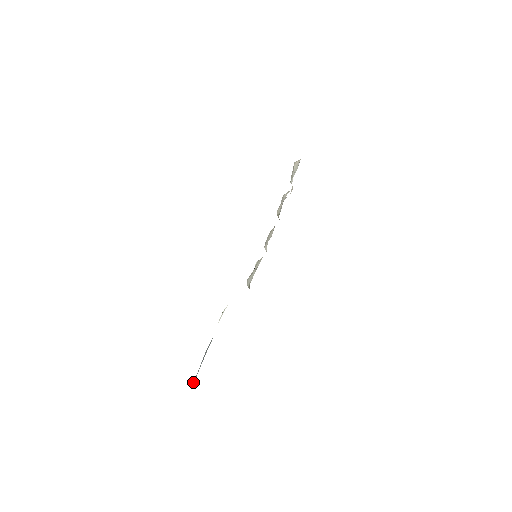
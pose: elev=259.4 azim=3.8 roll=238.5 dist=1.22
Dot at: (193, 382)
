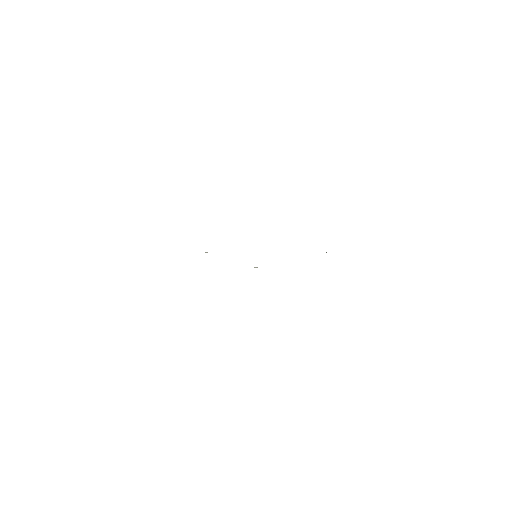
Dot at: occluded
